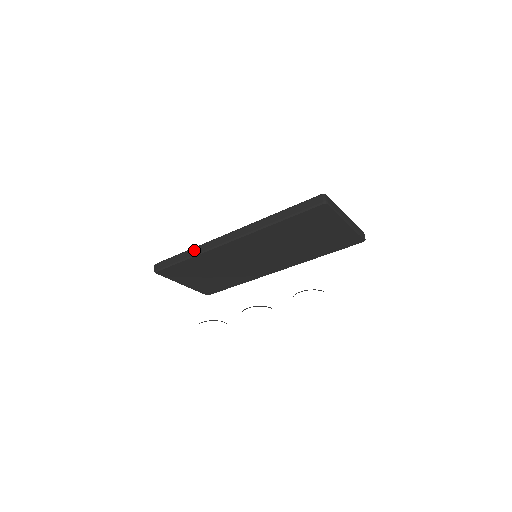
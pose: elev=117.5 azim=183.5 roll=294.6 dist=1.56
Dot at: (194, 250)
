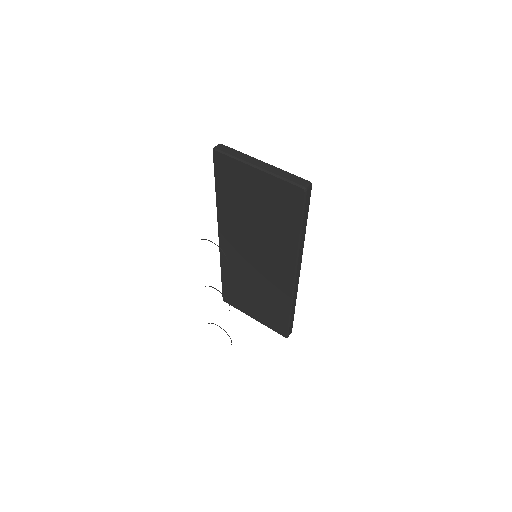
Dot at: occluded
